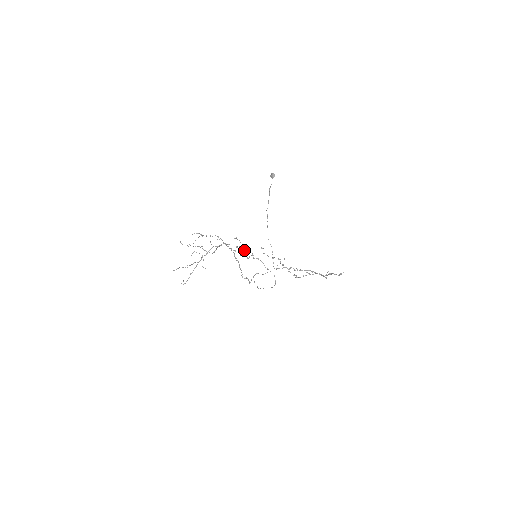
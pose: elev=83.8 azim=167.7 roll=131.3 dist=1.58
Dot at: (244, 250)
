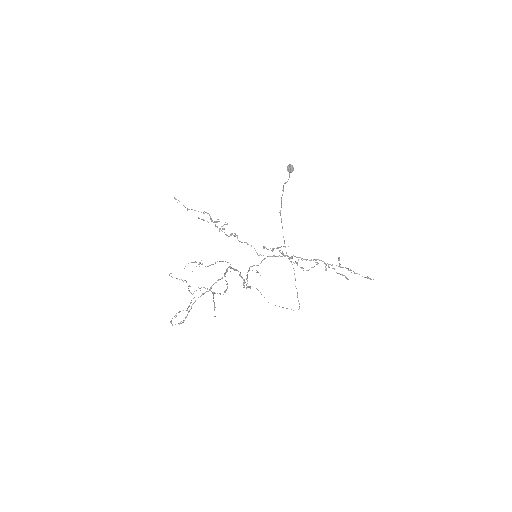
Dot at: occluded
